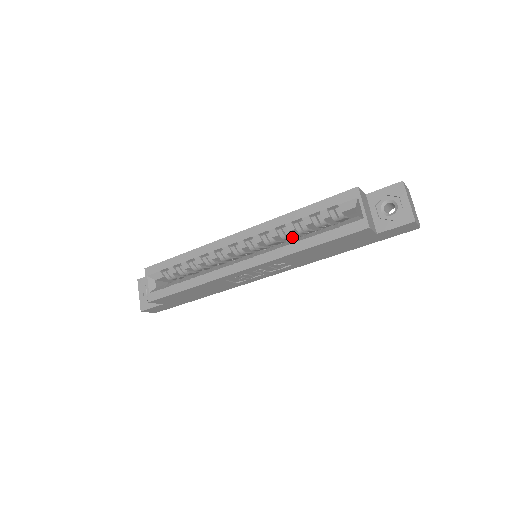
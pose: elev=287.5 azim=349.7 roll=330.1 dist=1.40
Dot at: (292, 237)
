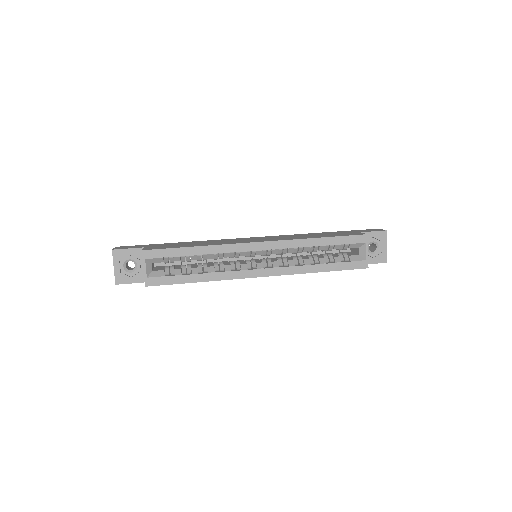
Dot at: (297, 251)
